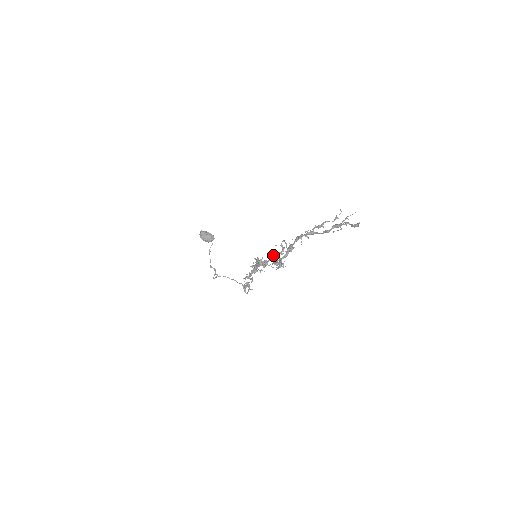
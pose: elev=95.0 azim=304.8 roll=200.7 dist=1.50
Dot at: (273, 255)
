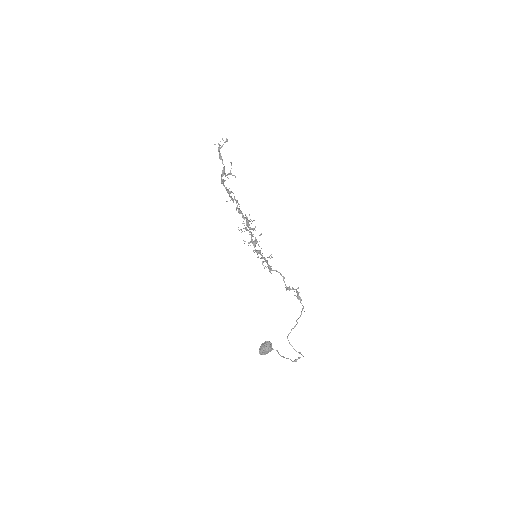
Dot at: occluded
